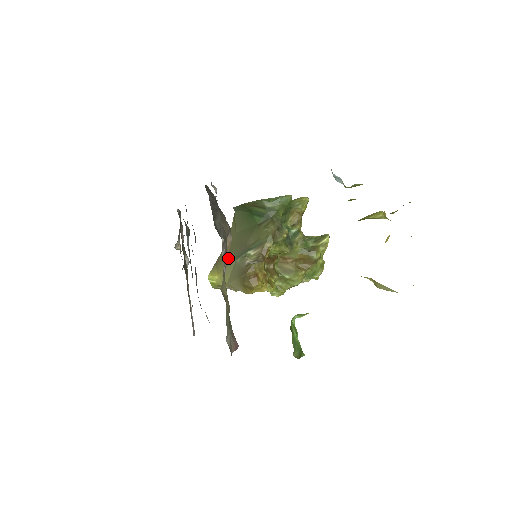
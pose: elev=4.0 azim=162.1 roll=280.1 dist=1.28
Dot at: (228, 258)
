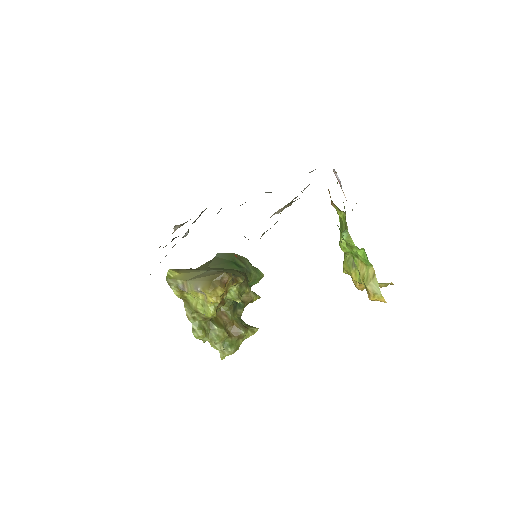
Dot at: occluded
